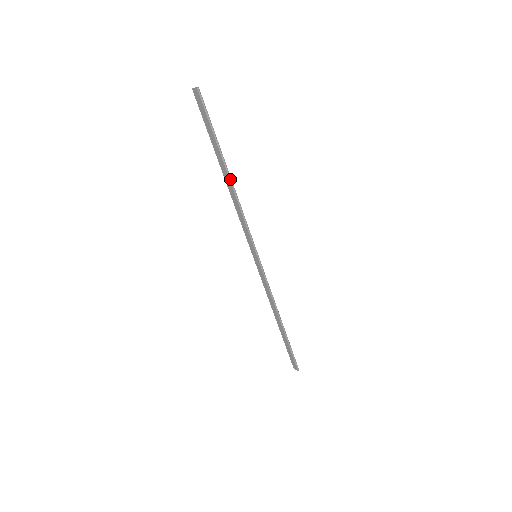
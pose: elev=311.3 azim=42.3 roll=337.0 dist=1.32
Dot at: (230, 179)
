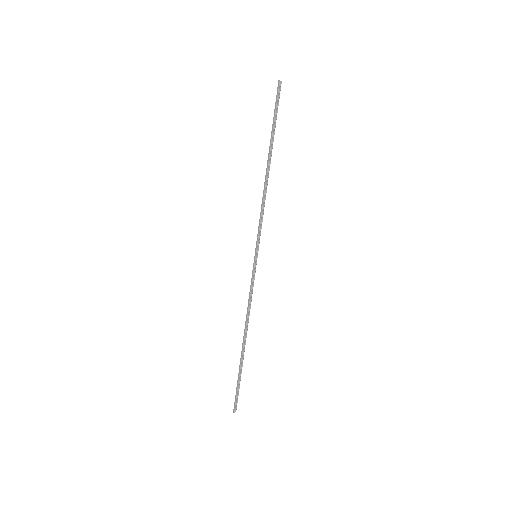
Dot at: (267, 168)
